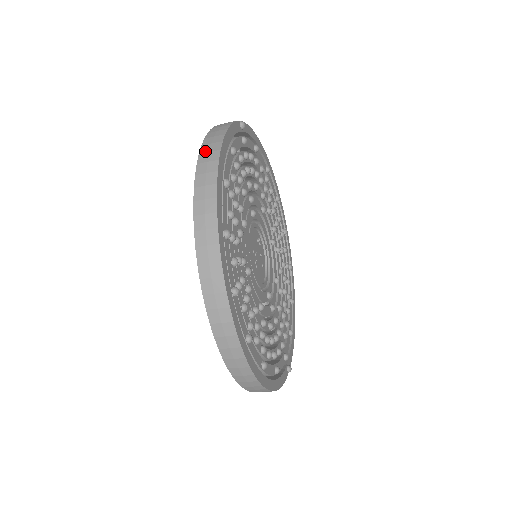
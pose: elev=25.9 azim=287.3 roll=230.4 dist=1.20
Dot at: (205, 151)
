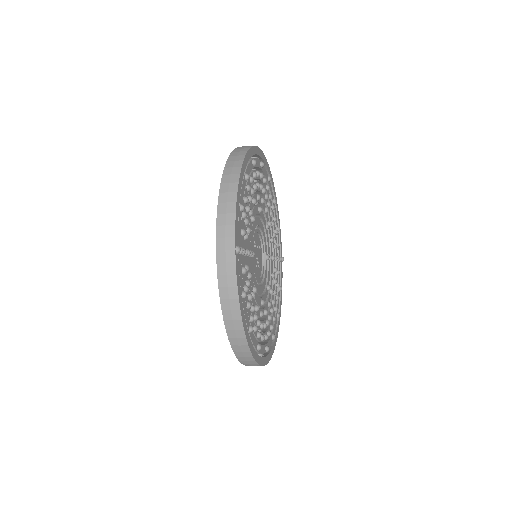
Dot at: (230, 328)
